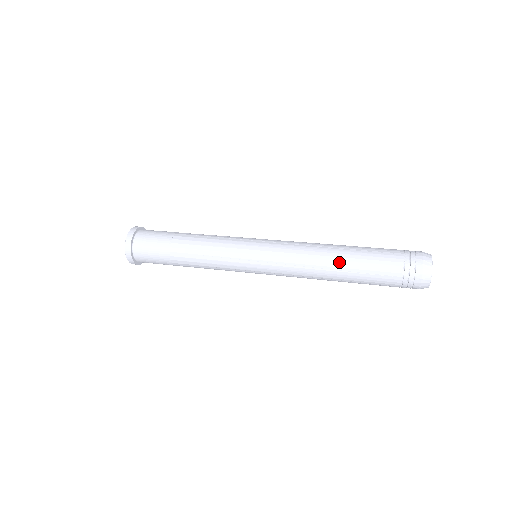
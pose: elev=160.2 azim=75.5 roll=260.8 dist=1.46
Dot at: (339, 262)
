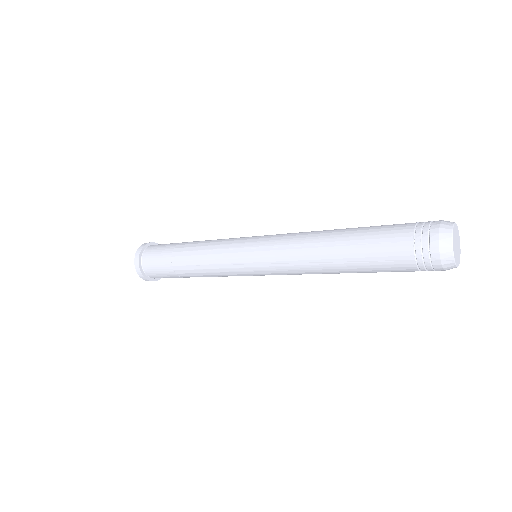
Dot at: (337, 236)
